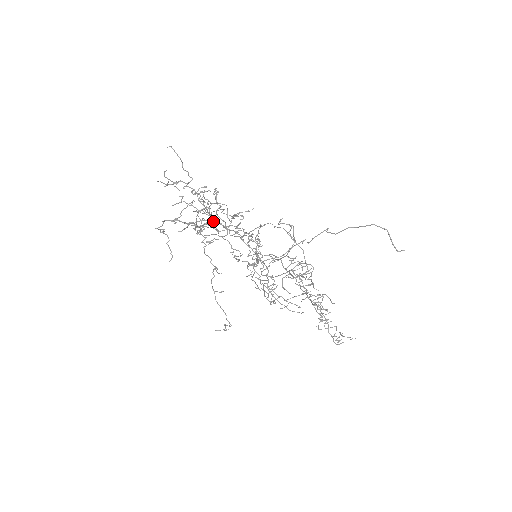
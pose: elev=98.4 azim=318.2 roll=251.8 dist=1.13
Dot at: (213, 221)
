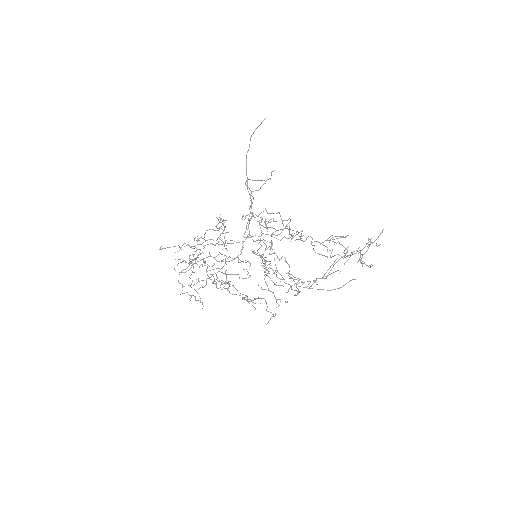
Dot at: occluded
